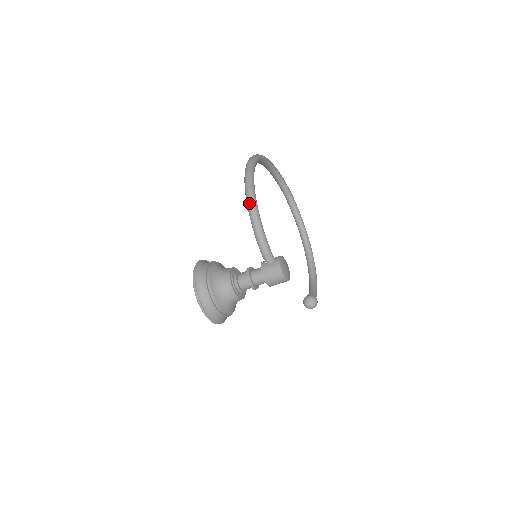
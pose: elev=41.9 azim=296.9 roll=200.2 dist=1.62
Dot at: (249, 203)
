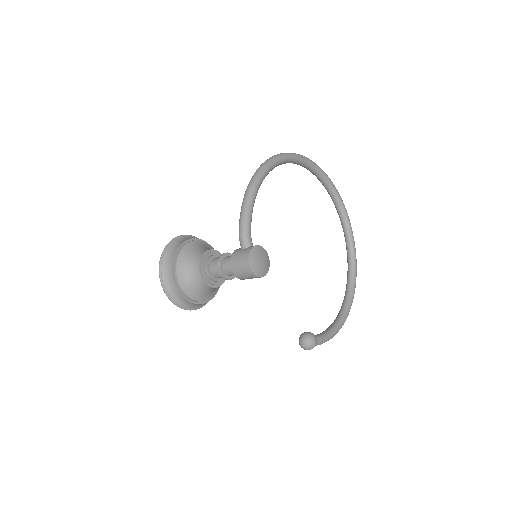
Dot at: (250, 180)
